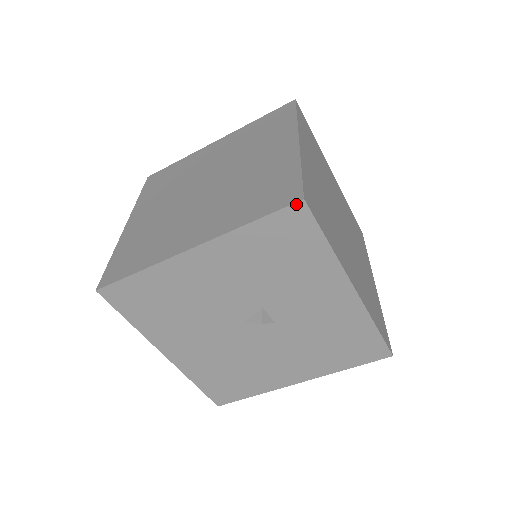
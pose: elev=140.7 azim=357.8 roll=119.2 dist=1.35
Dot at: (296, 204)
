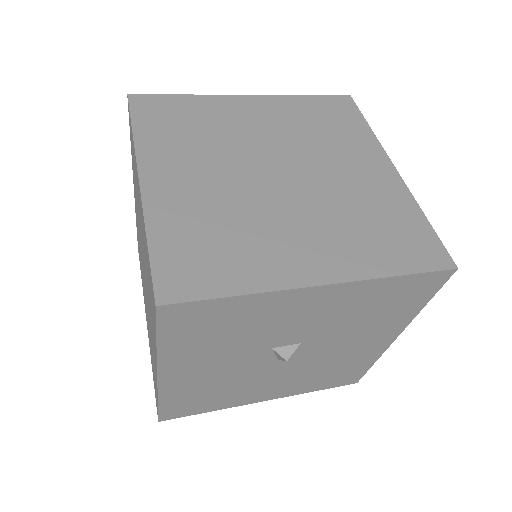
Dot at: (158, 312)
